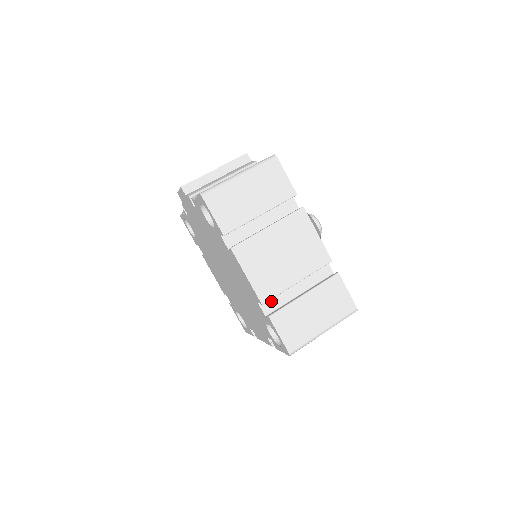
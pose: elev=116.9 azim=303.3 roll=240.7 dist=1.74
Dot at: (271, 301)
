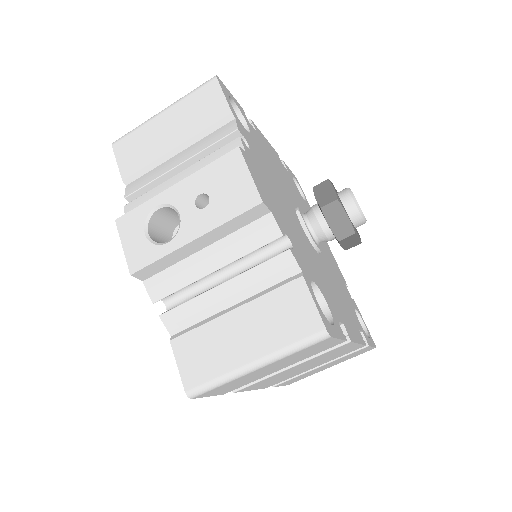
Dot at: occluded
